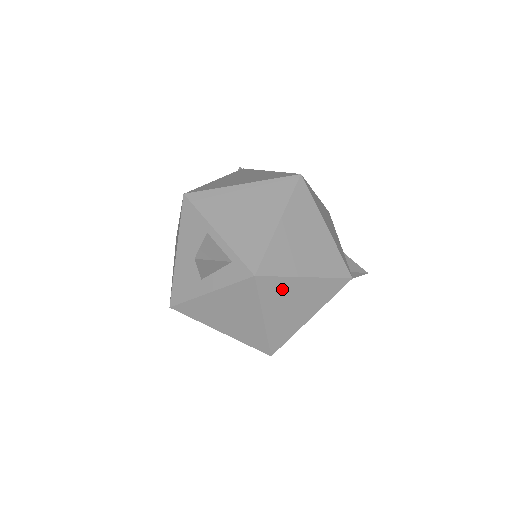
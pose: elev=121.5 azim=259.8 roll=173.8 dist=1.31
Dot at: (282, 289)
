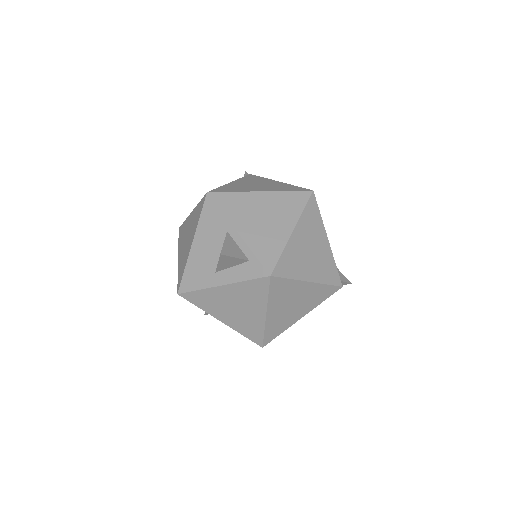
Dot at: (288, 290)
